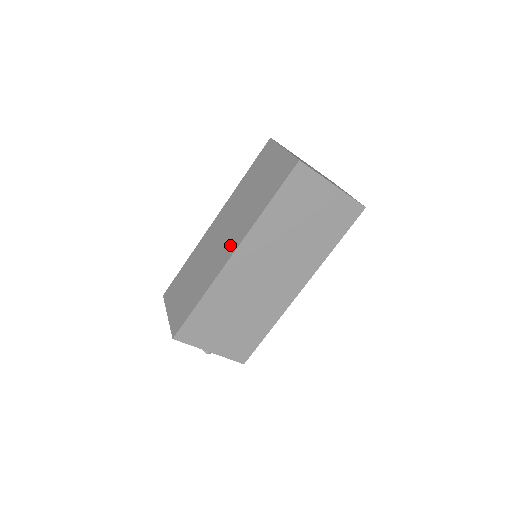
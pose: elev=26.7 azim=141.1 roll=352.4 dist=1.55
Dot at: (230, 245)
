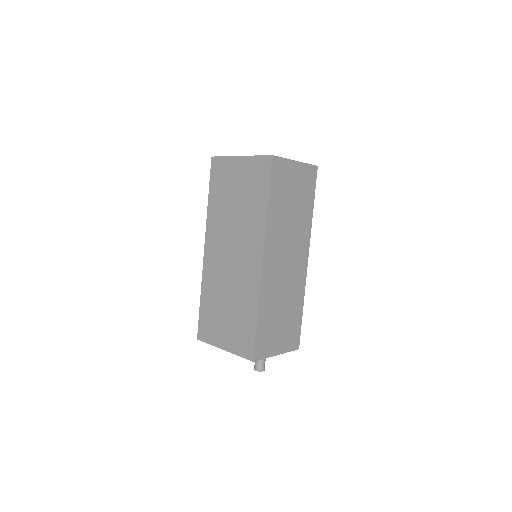
Dot at: occluded
